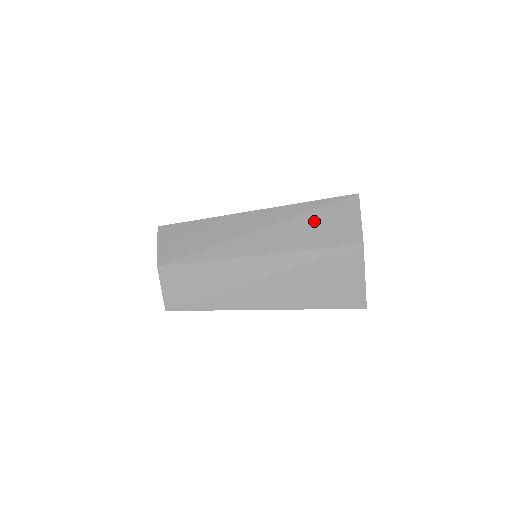
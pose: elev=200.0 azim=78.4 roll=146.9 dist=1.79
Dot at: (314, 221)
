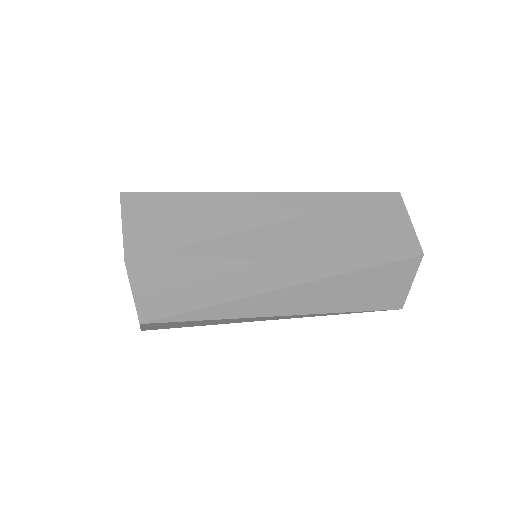
Dot at: (360, 283)
